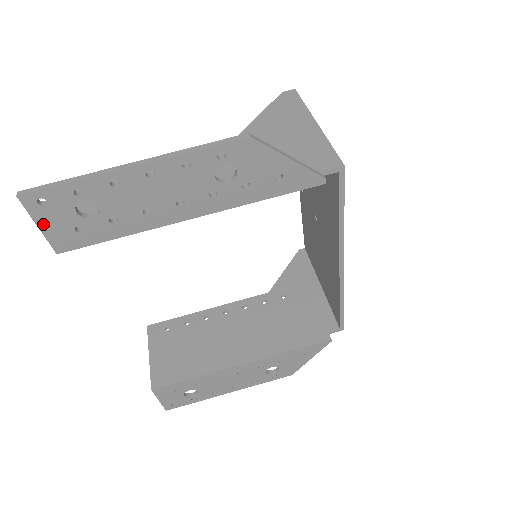
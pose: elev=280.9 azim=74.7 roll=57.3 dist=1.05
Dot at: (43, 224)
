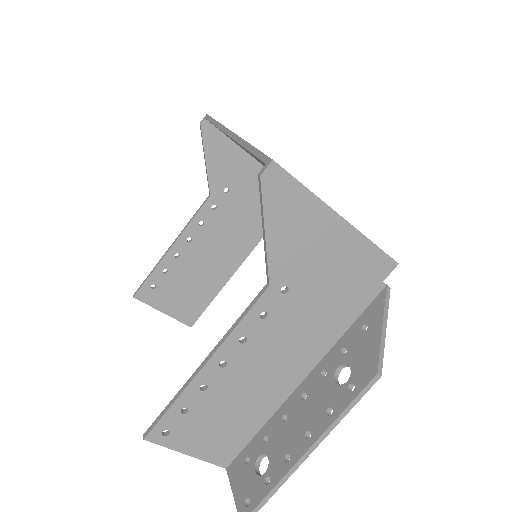
Dot at: (240, 491)
